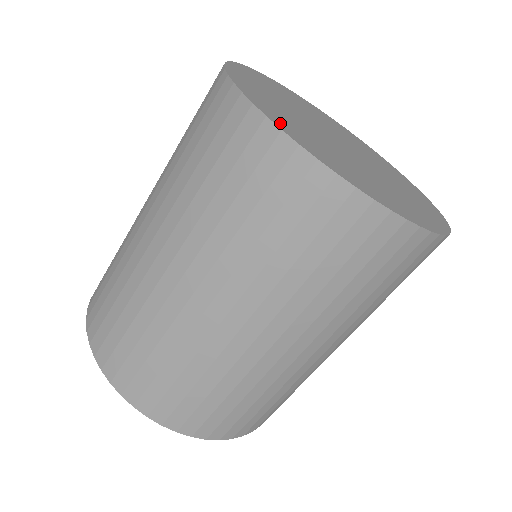
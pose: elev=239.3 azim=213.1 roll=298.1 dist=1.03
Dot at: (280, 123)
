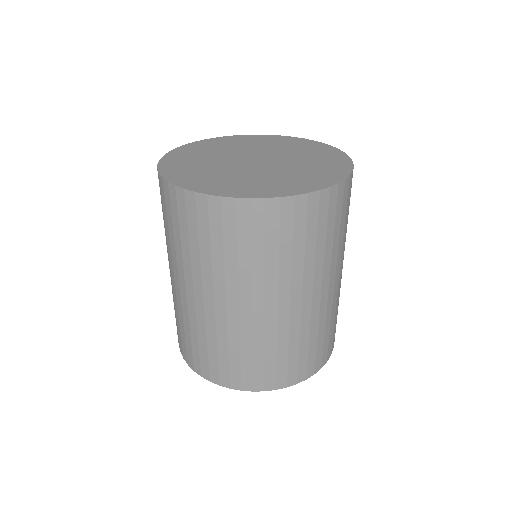
Dot at: (168, 162)
